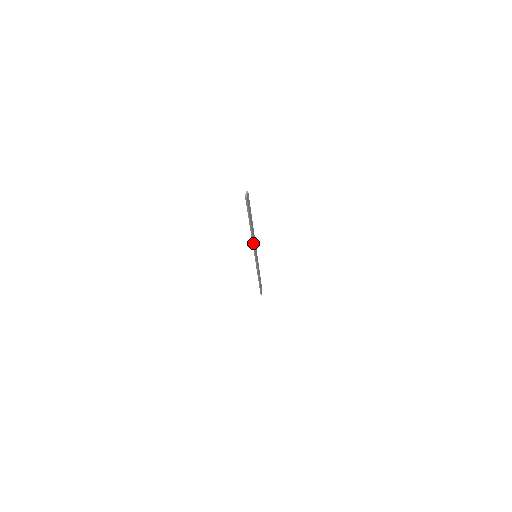
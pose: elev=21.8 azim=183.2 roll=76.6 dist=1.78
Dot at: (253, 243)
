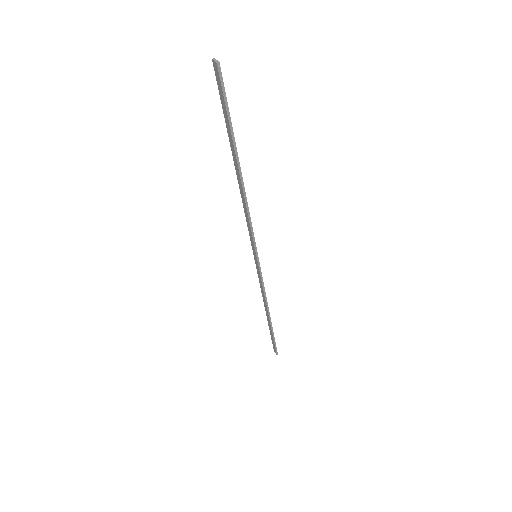
Dot at: (249, 215)
